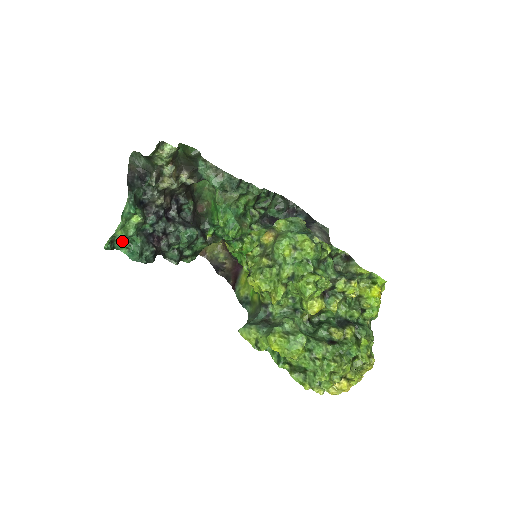
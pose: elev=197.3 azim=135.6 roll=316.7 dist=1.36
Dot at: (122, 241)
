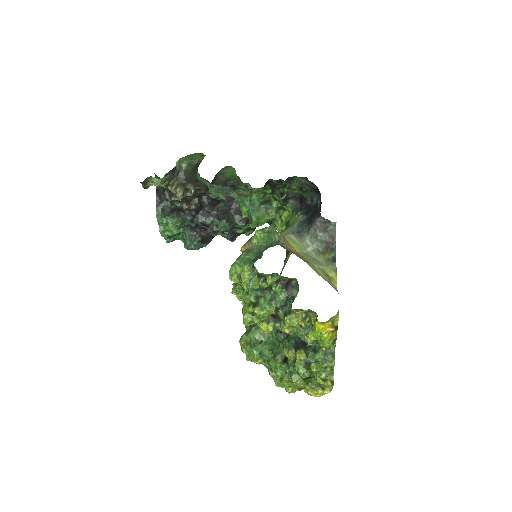
Dot at: (177, 235)
